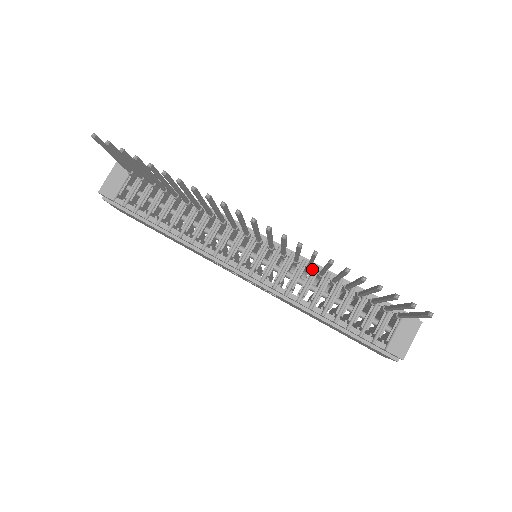
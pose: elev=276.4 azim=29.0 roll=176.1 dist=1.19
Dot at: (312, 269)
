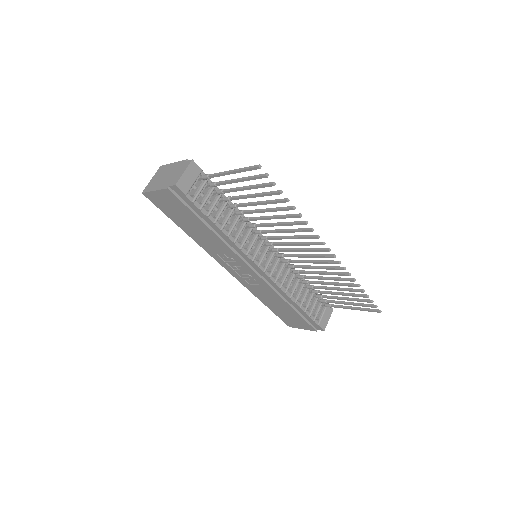
Dot at: occluded
